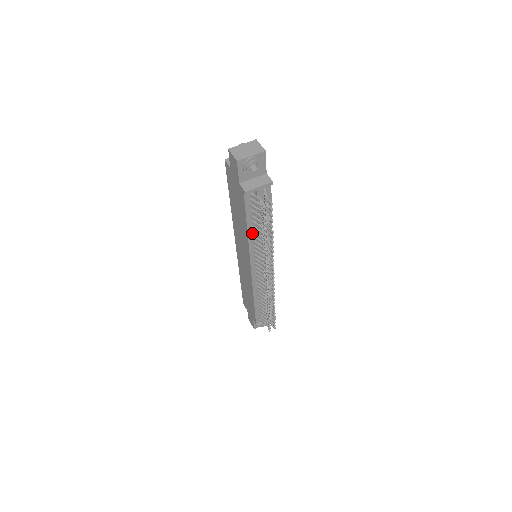
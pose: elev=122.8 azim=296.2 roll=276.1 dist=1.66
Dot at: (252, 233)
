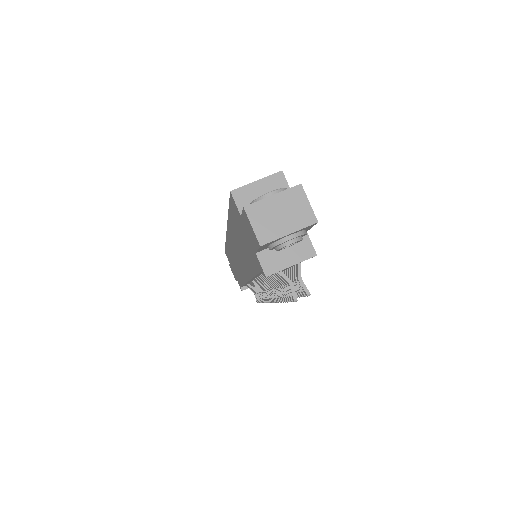
Dot at: (260, 274)
